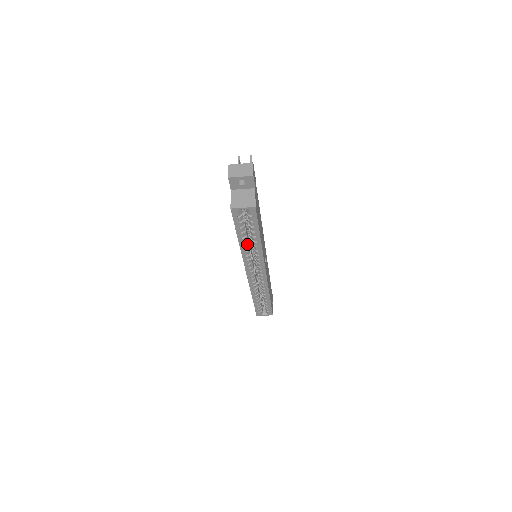
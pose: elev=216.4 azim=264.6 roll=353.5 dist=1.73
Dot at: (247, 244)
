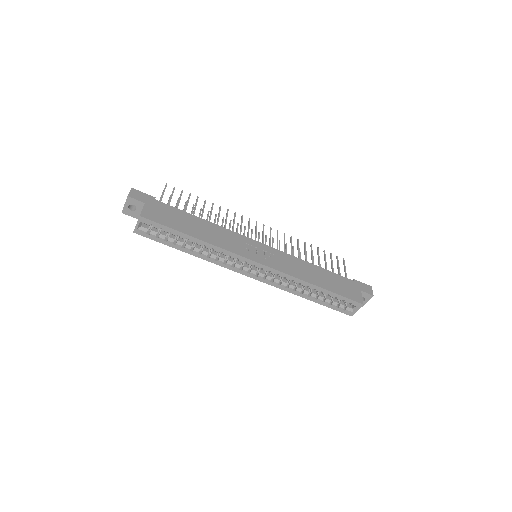
Dot at: (199, 250)
